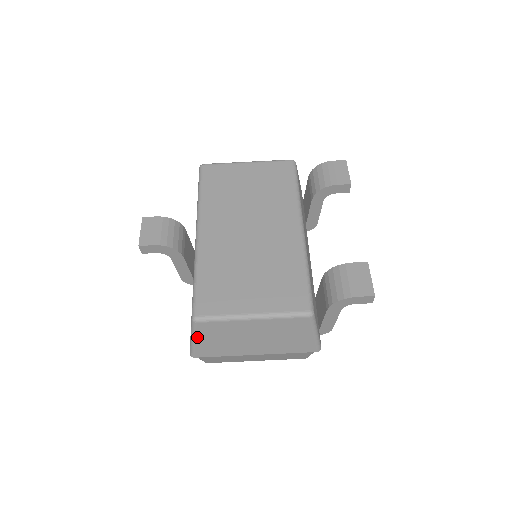
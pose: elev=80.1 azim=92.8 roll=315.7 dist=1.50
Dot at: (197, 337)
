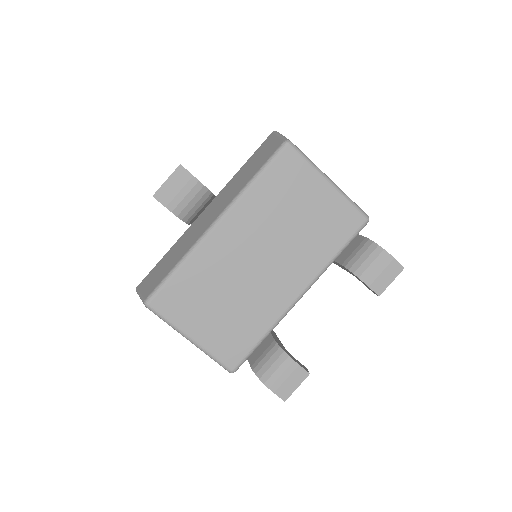
Dot at: occluded
